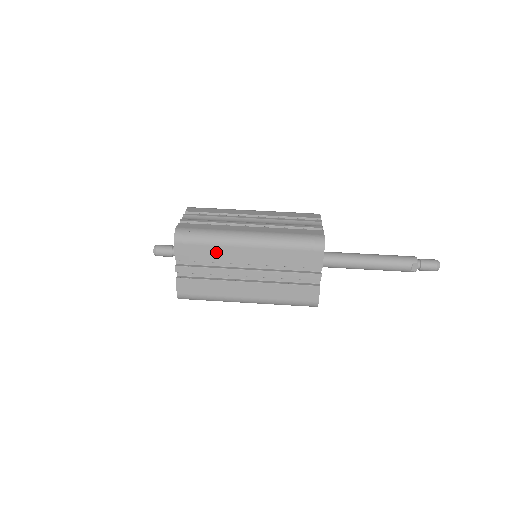
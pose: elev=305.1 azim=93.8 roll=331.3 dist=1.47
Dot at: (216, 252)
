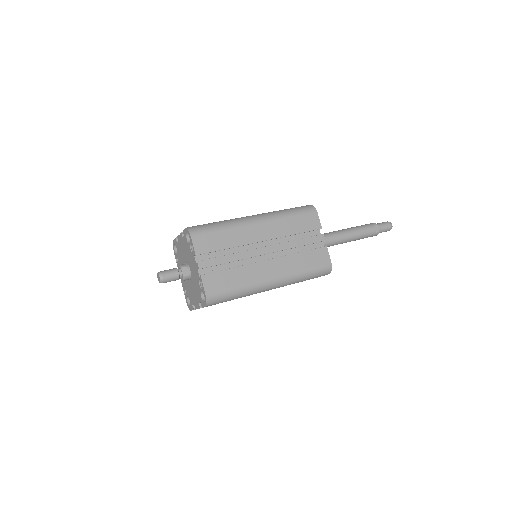
Dot at: (232, 236)
